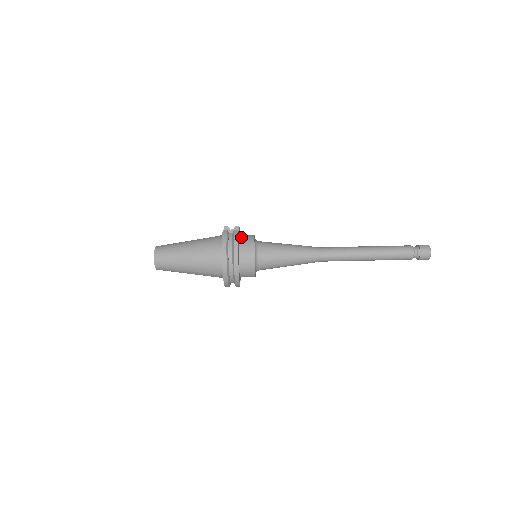
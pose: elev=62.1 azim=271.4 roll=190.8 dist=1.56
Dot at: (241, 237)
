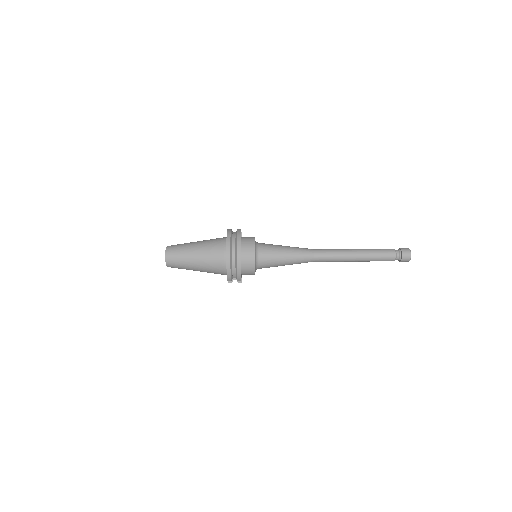
Dot at: (243, 237)
